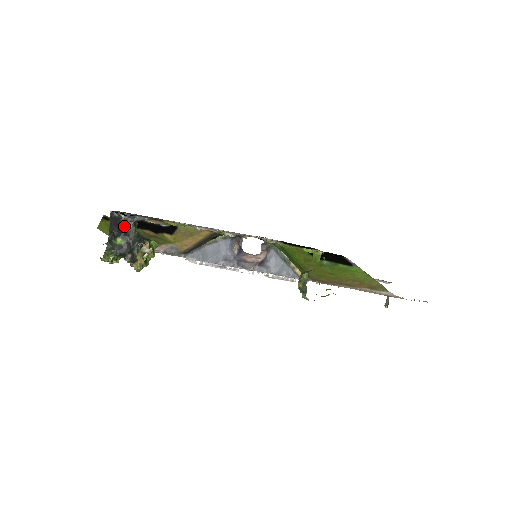
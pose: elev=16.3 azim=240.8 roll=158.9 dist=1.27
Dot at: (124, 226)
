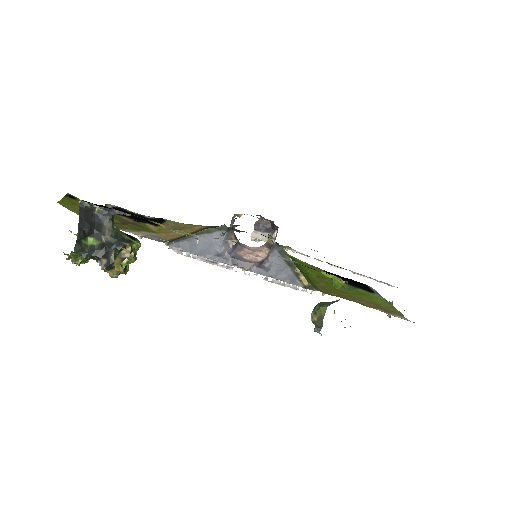
Dot at: (98, 221)
